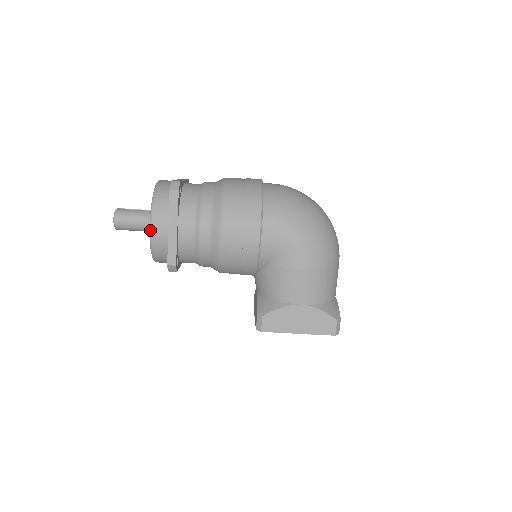
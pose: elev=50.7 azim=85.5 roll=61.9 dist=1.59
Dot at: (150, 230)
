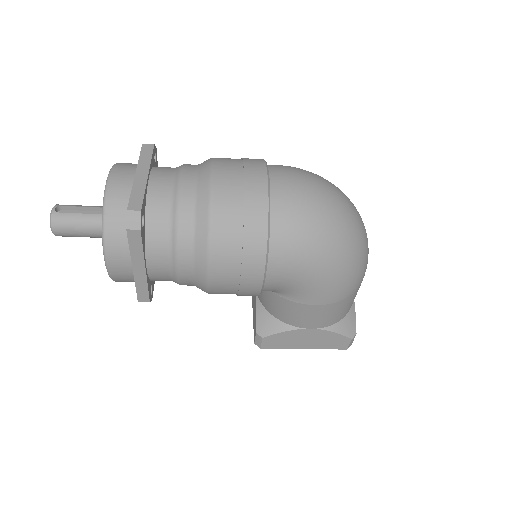
Dot at: (107, 269)
